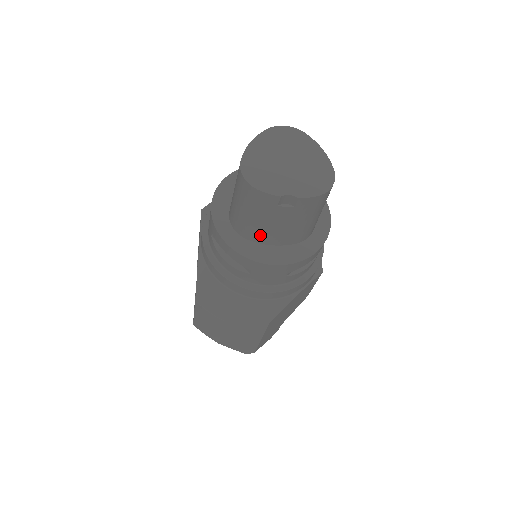
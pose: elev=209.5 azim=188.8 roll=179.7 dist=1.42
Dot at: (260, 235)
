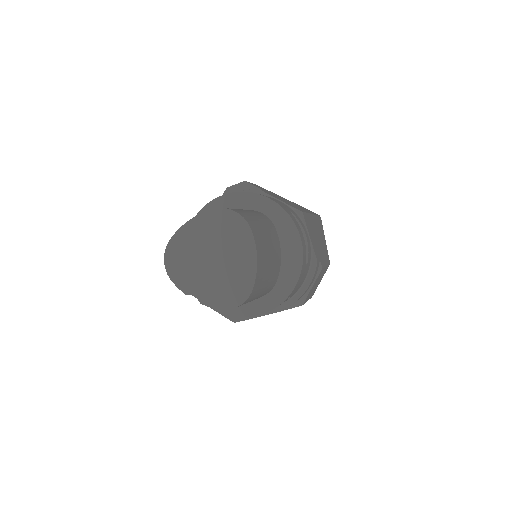
Dot at: occluded
